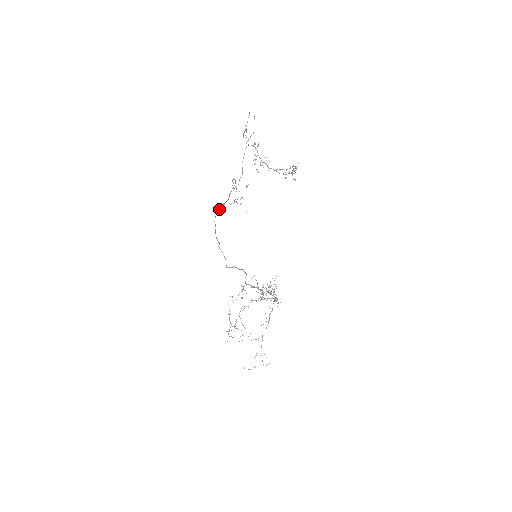
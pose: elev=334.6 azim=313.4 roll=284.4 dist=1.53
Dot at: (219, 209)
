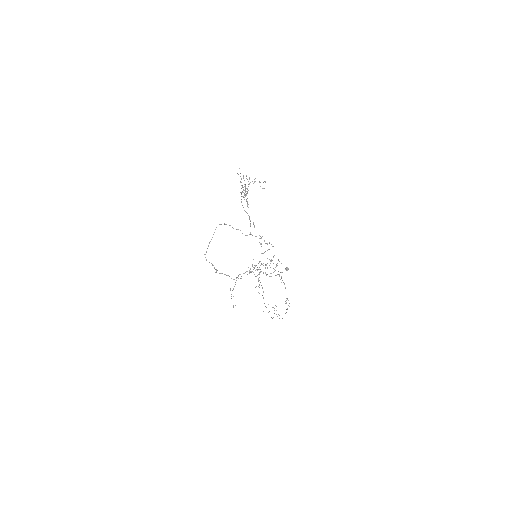
Dot at: occluded
